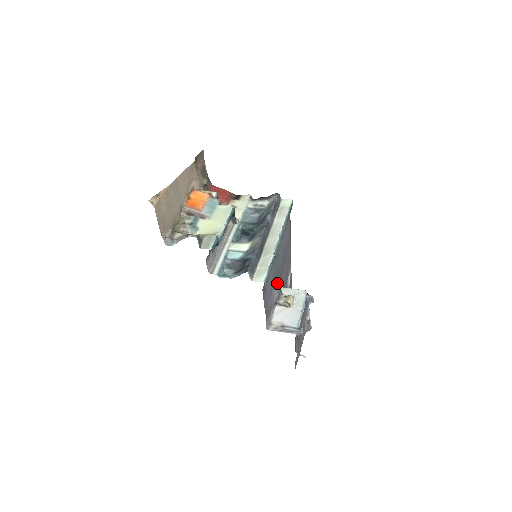
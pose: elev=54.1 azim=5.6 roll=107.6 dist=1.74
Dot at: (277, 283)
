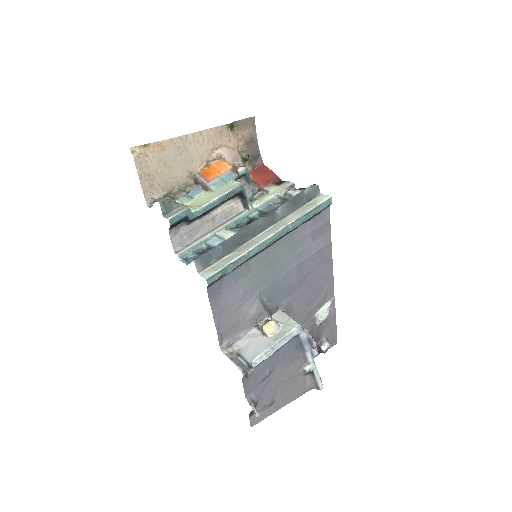
Dot at: (270, 300)
